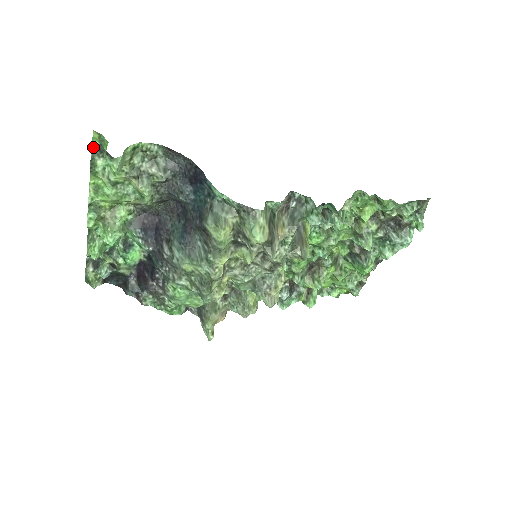
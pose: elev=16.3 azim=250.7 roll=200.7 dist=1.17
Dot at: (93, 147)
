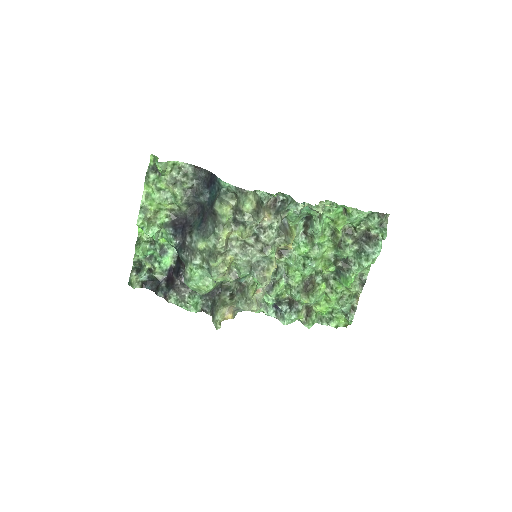
Dot at: (149, 167)
